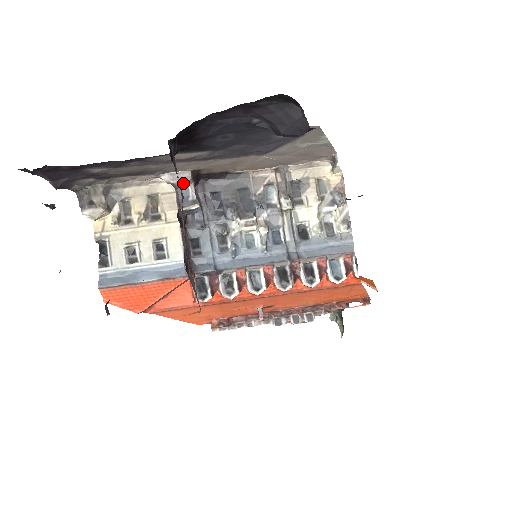
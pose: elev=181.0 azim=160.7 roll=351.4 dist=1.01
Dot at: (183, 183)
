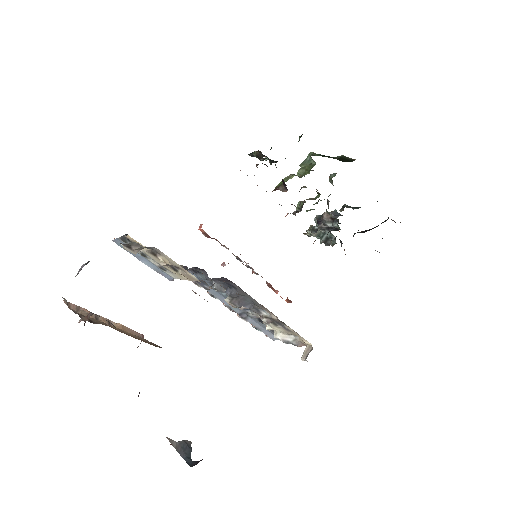
Dot at: occluded
